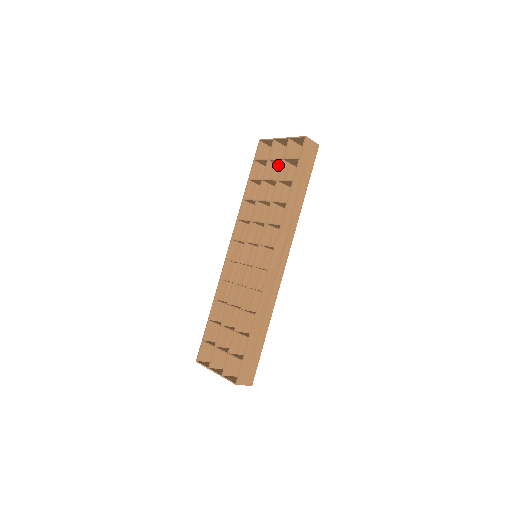
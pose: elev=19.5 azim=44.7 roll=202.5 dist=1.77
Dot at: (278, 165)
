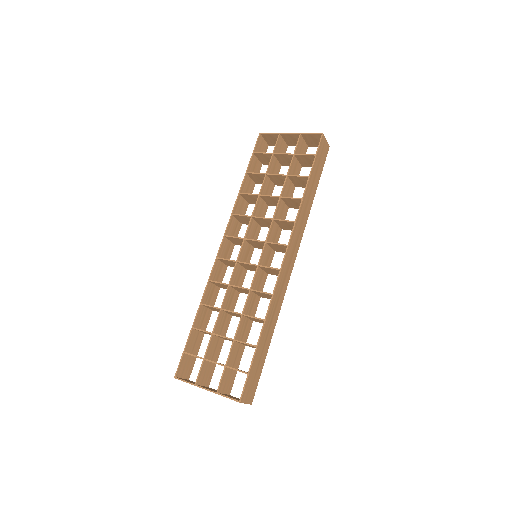
Dot at: (279, 162)
